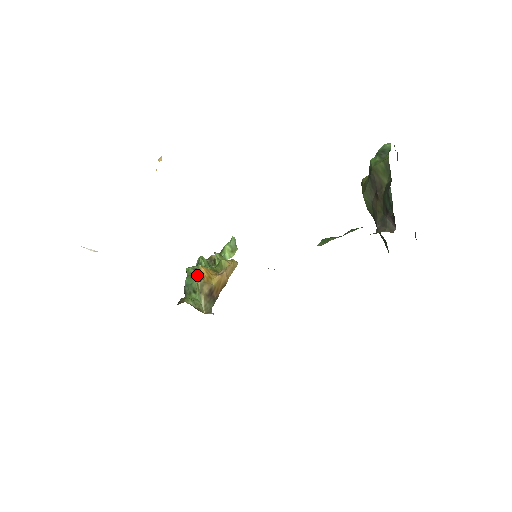
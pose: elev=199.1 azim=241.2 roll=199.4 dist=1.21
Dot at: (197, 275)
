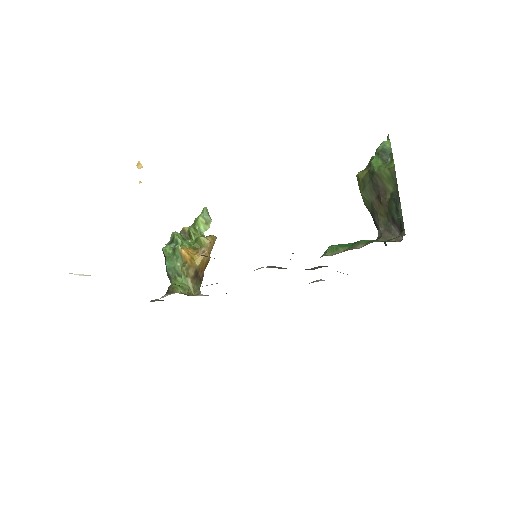
Dot at: (178, 257)
